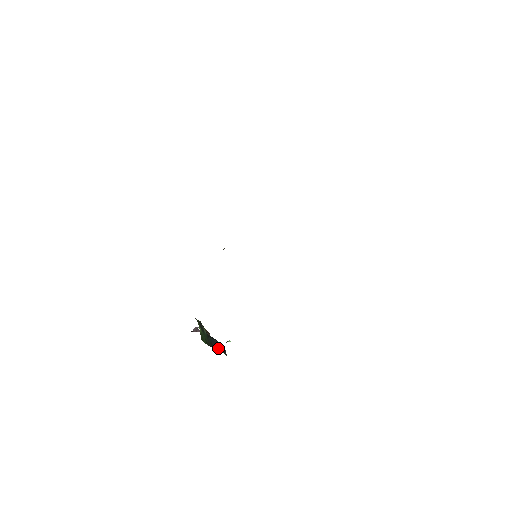
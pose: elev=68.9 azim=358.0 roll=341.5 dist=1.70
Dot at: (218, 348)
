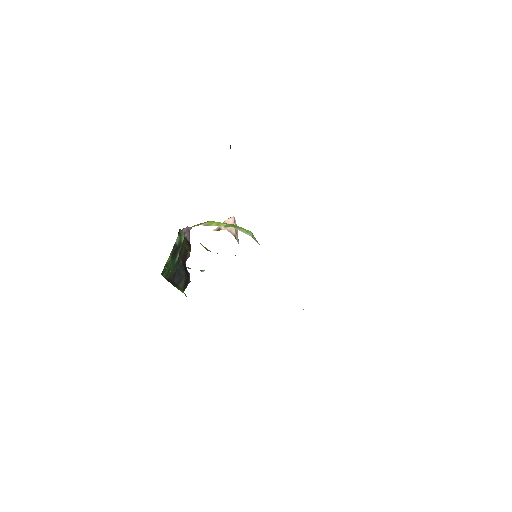
Dot at: (179, 281)
